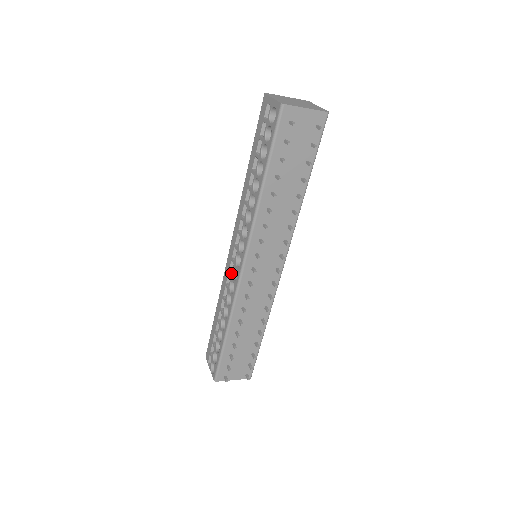
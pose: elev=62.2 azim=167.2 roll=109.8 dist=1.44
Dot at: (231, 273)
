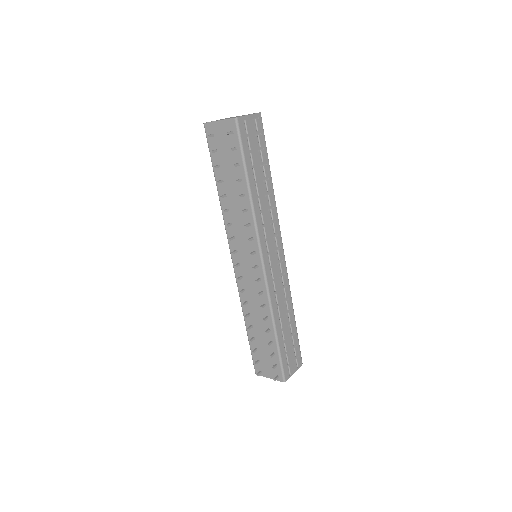
Dot at: occluded
